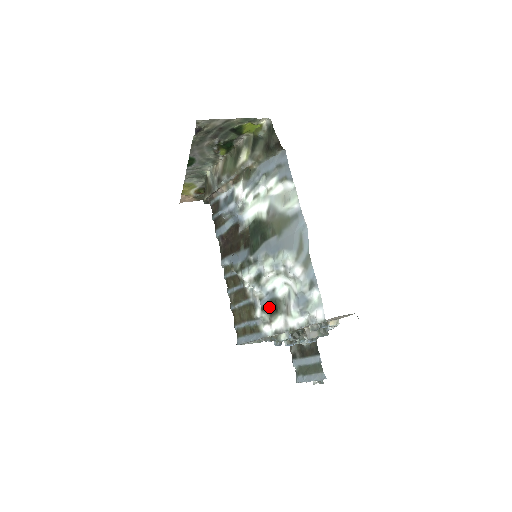
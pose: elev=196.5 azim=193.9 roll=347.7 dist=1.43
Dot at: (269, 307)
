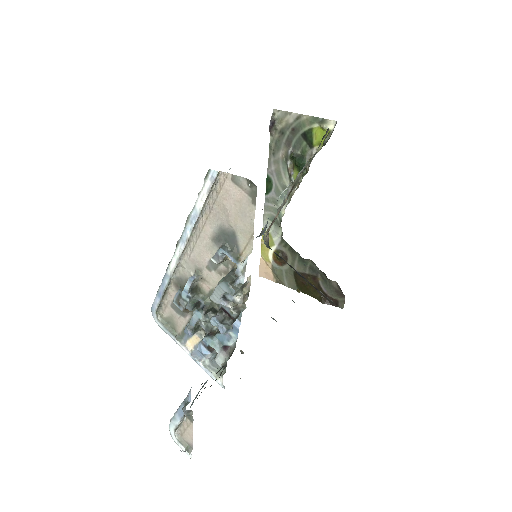
Dot at: occluded
